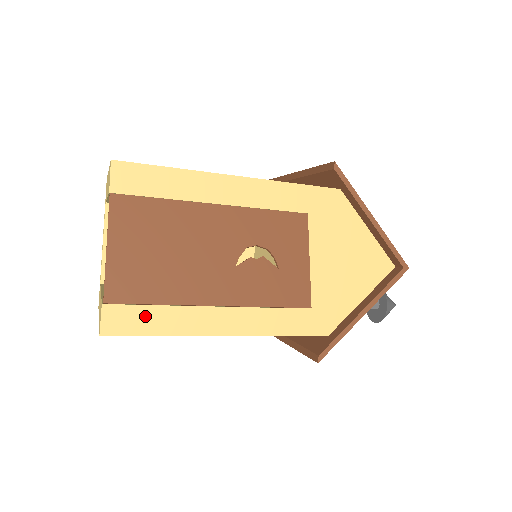
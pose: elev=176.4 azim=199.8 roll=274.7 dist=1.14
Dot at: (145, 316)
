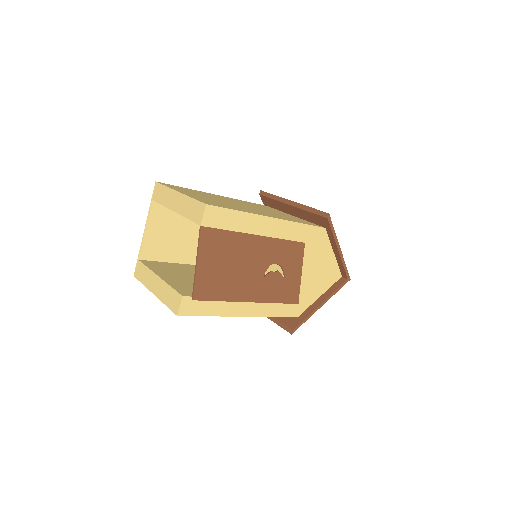
Dot at: (205, 304)
